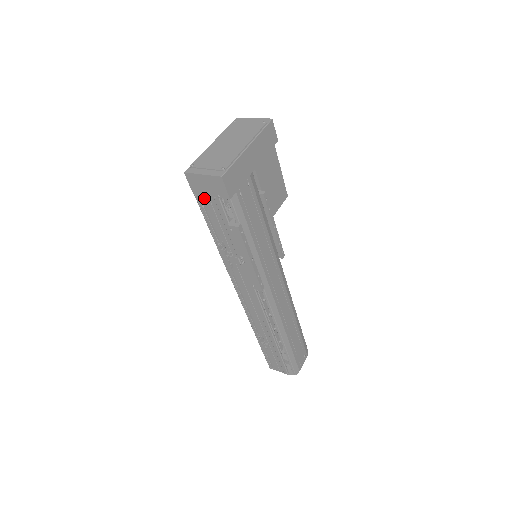
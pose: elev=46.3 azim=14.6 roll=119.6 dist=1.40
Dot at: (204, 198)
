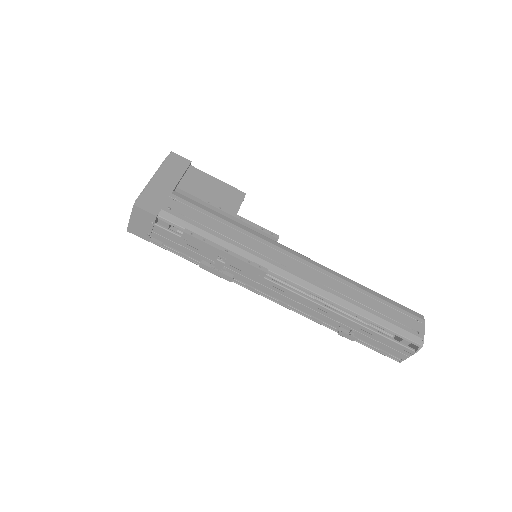
Dot at: (153, 236)
